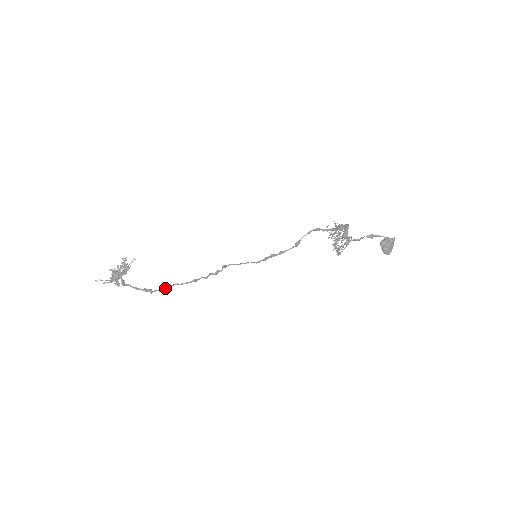
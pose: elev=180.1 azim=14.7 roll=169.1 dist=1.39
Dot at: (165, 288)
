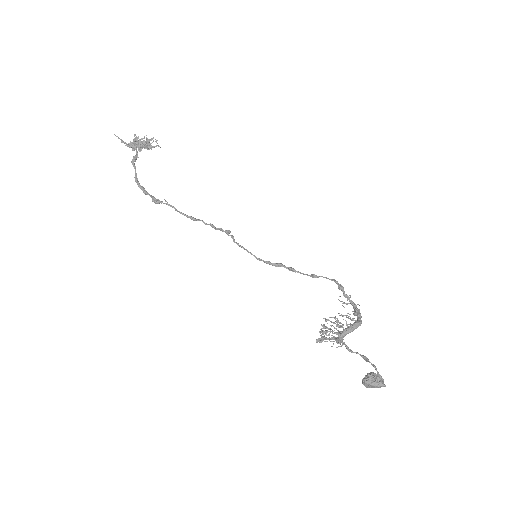
Dot at: (160, 202)
